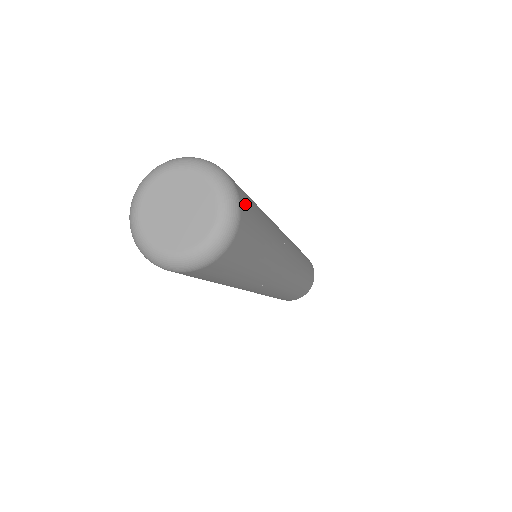
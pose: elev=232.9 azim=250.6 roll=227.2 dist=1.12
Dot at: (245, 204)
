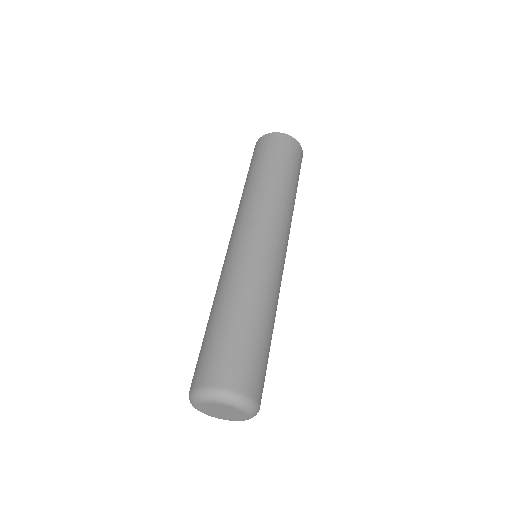
Dot at: (254, 385)
